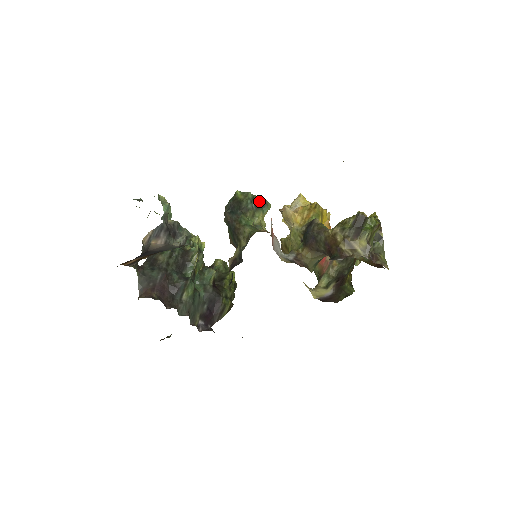
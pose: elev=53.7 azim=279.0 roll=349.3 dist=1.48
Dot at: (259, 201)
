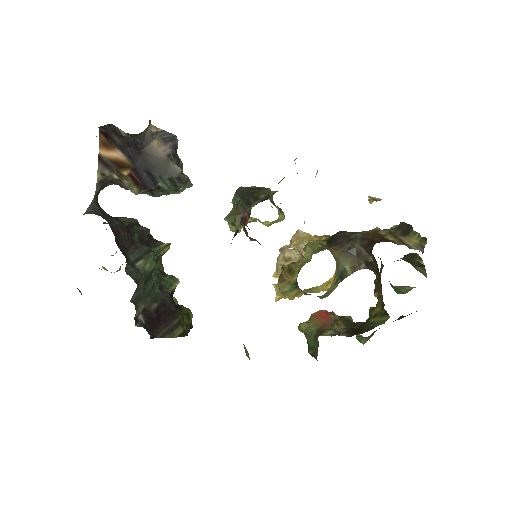
Dot at: occluded
